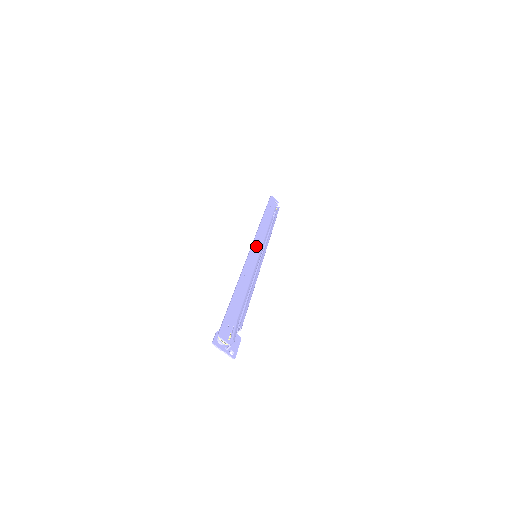
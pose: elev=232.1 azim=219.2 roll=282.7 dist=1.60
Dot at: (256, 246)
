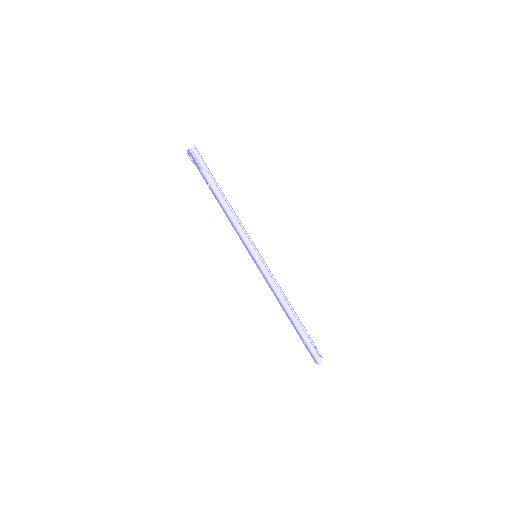
Dot at: occluded
